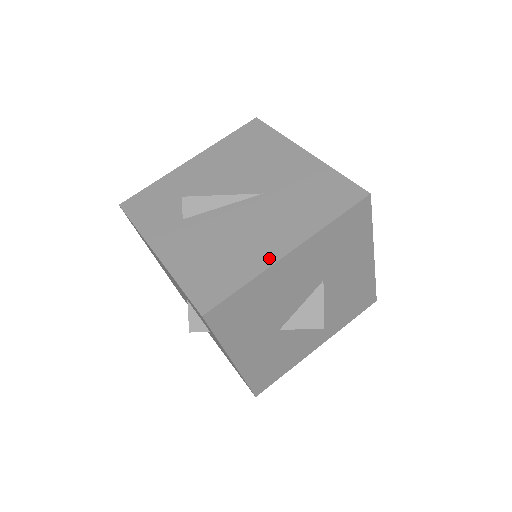
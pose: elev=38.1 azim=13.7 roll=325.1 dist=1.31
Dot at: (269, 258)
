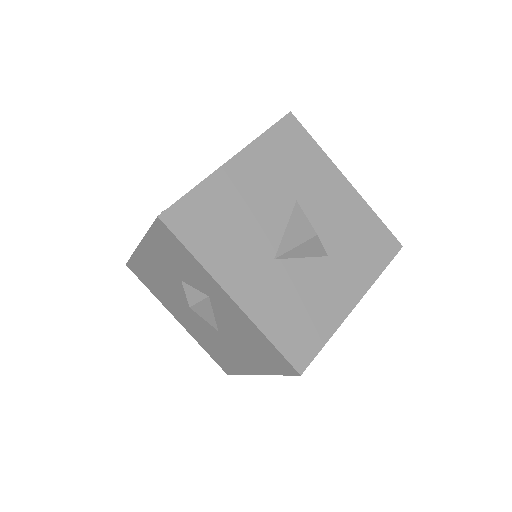
Dot at: occluded
